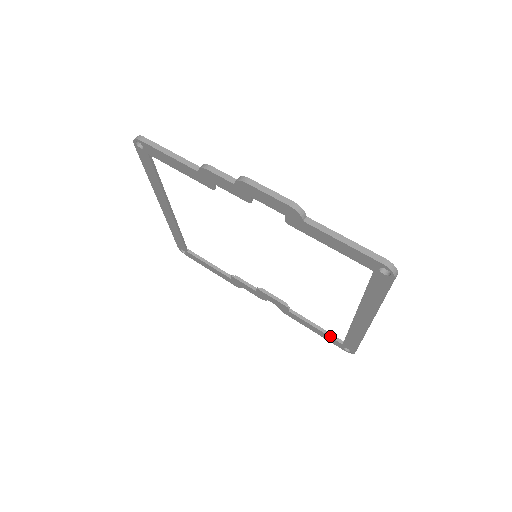
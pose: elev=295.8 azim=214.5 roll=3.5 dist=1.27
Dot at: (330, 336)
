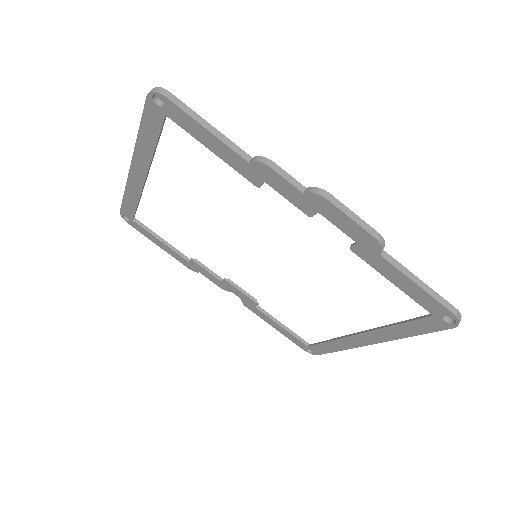
Dot at: (296, 337)
